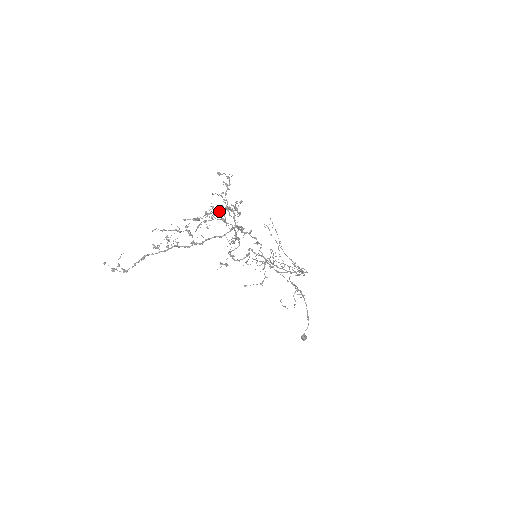
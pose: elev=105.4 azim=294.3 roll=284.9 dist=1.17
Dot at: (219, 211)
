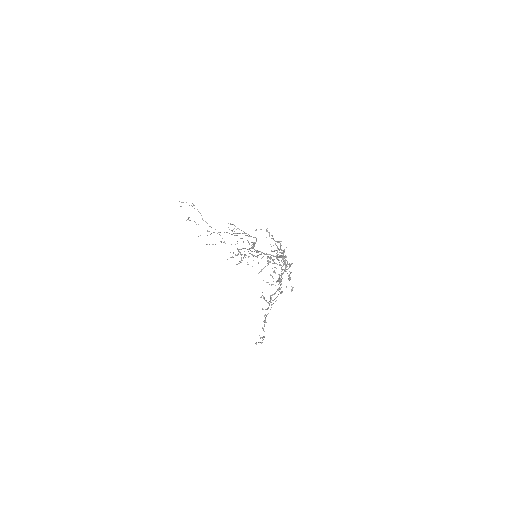
Dot at: (285, 261)
